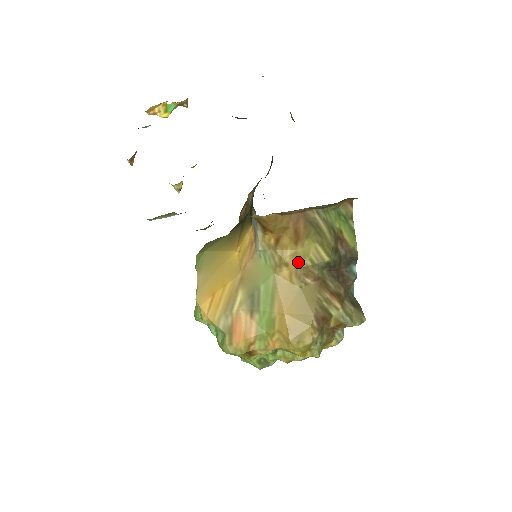
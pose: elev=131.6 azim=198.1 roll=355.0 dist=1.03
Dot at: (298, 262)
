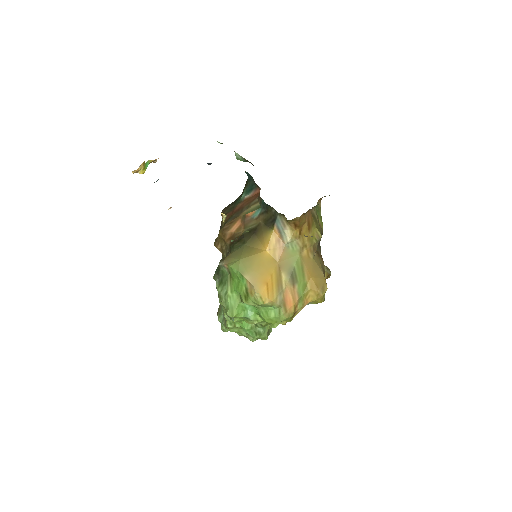
Dot at: (311, 242)
